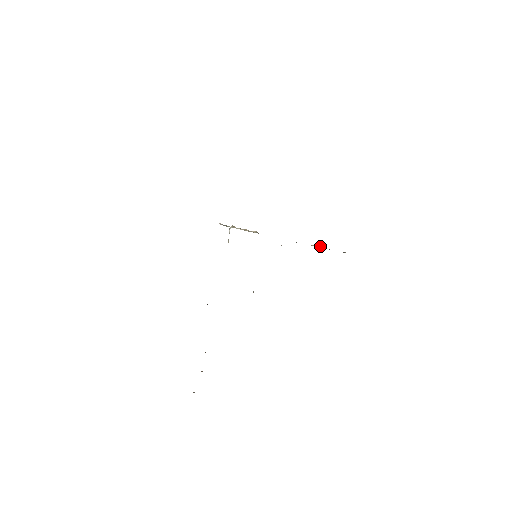
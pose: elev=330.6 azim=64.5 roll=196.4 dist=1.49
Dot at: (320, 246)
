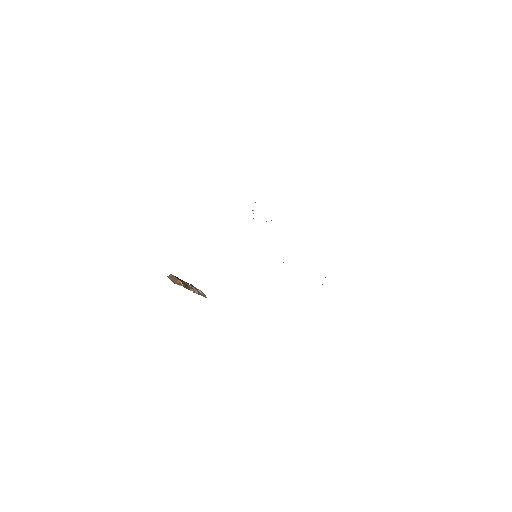
Dot at: occluded
